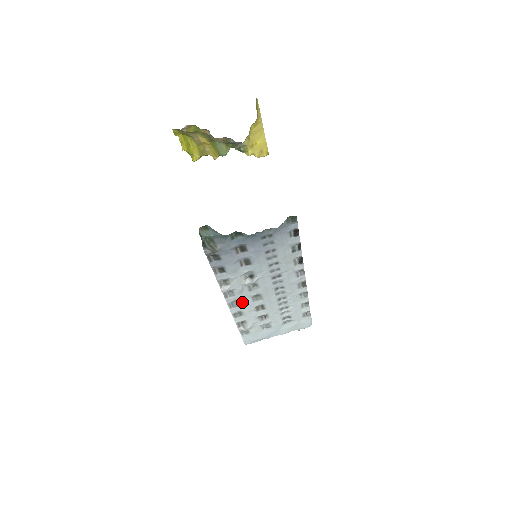
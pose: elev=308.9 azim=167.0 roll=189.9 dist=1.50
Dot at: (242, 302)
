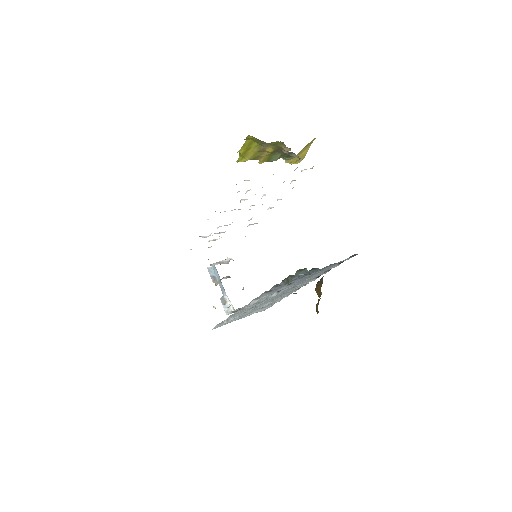
Dot at: (249, 306)
